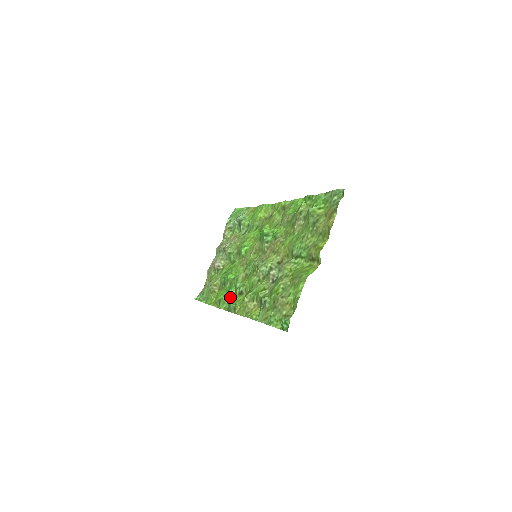
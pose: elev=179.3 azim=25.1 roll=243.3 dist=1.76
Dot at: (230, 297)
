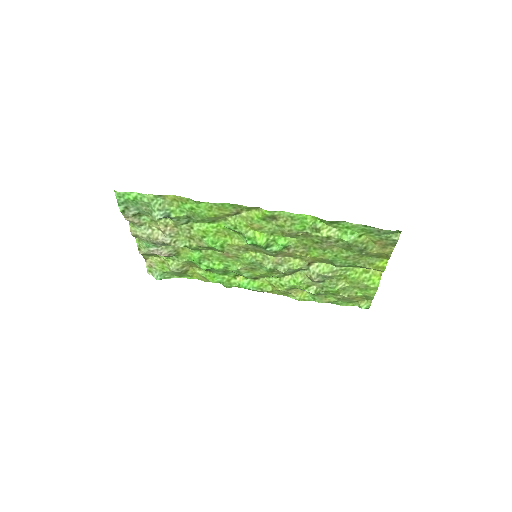
Dot at: (232, 278)
